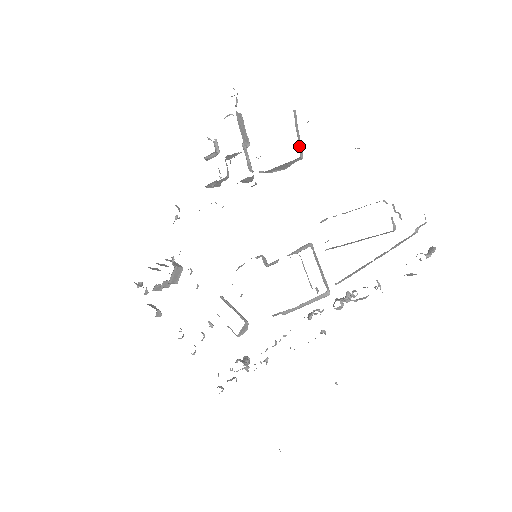
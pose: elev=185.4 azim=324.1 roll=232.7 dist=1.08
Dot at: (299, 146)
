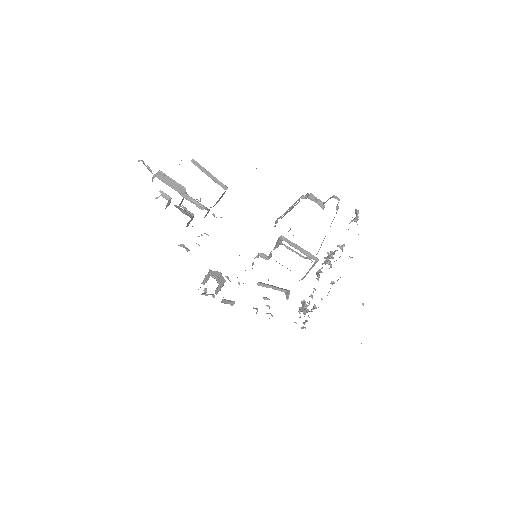
Dot at: (218, 183)
